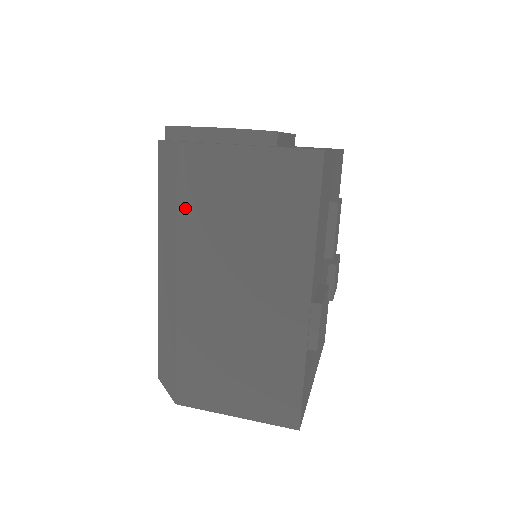
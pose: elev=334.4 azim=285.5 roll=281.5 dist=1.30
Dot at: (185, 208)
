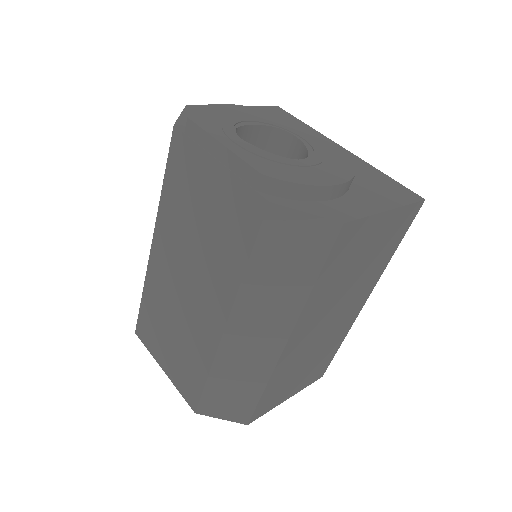
Dot at: (322, 280)
